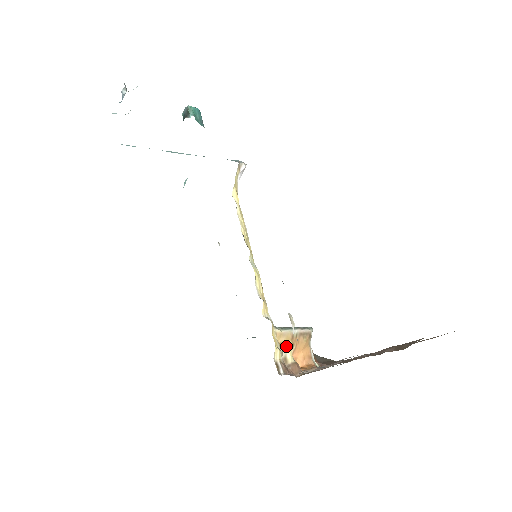
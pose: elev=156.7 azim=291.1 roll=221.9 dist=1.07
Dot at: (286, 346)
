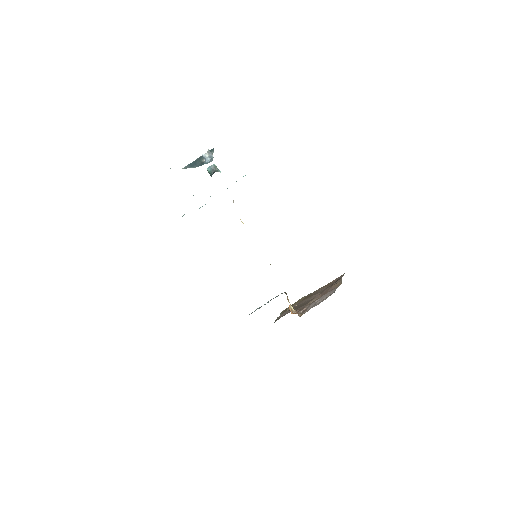
Dot at: (289, 302)
